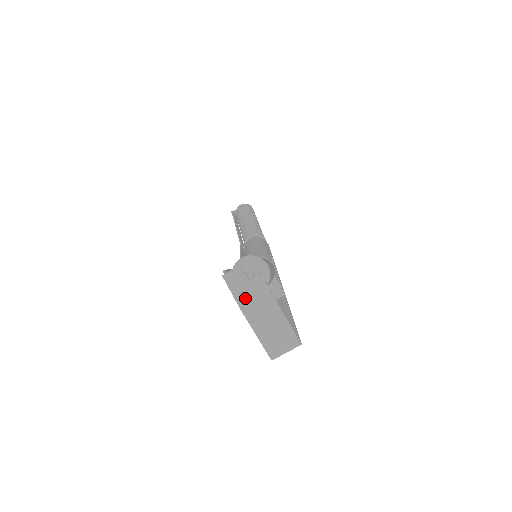
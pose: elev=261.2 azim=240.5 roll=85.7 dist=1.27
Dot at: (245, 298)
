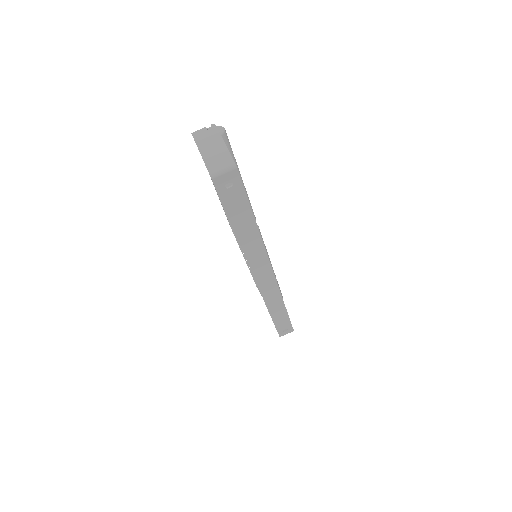
Dot at: (202, 139)
